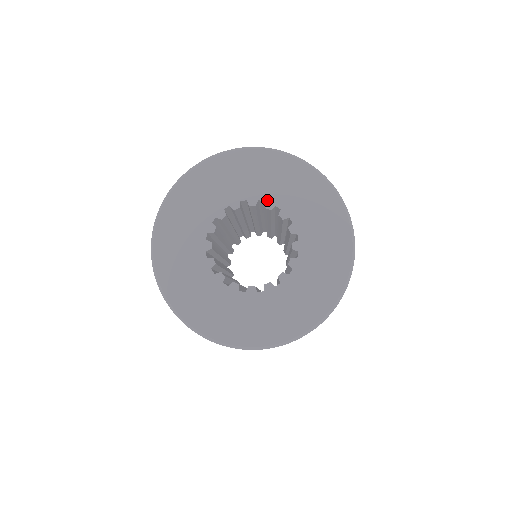
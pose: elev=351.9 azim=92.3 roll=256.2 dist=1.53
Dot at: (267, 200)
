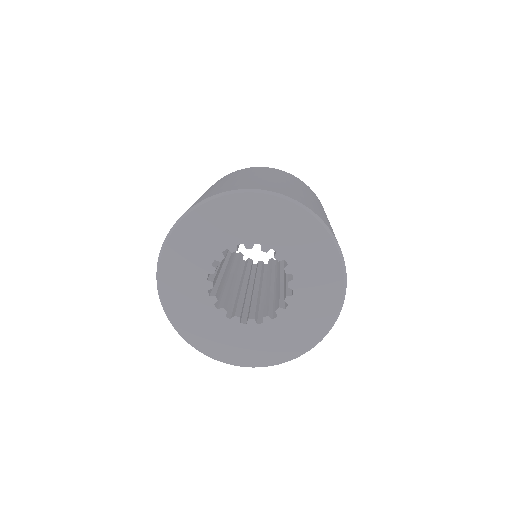
Dot at: (263, 243)
